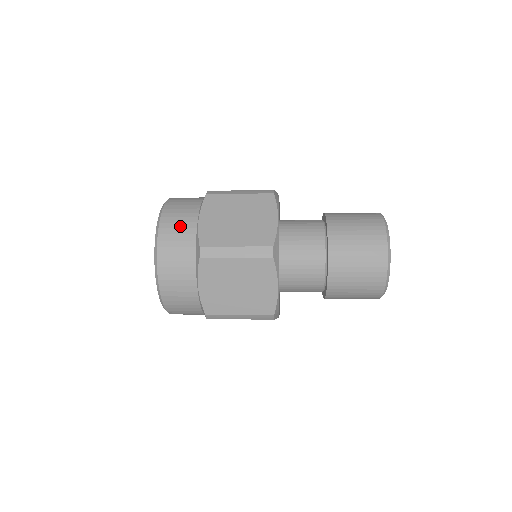
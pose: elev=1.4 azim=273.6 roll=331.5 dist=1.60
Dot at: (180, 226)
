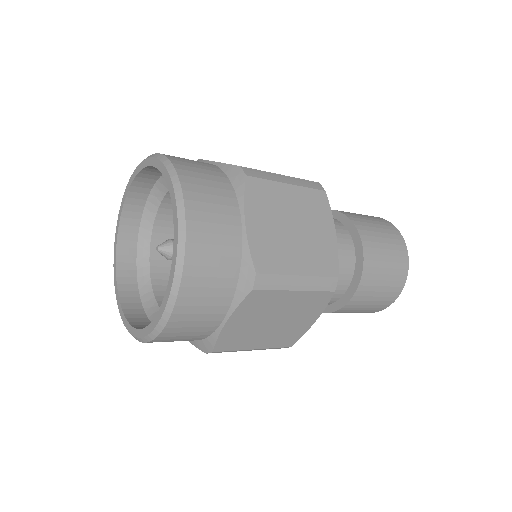
Dot at: (218, 230)
